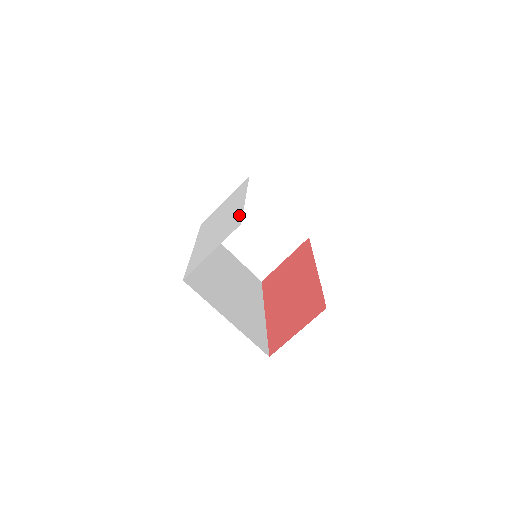
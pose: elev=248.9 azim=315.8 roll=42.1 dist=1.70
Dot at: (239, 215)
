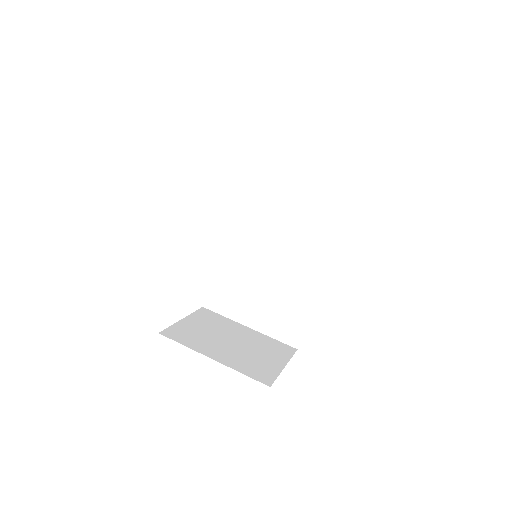
Dot at: occluded
